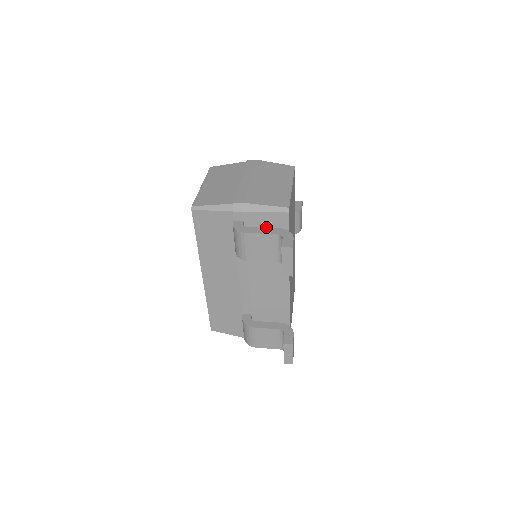
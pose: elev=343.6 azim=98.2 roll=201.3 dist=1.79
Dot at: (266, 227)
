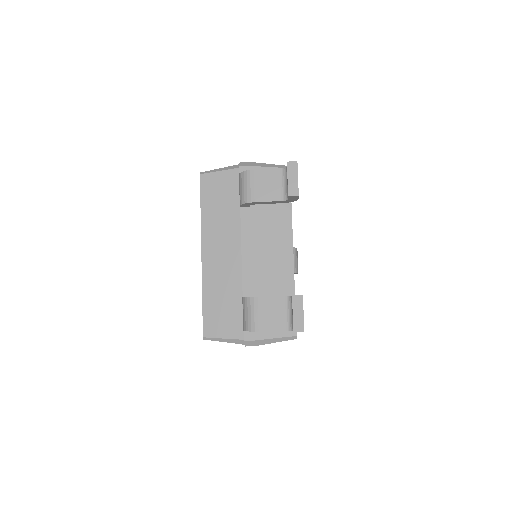
Dot at: occluded
